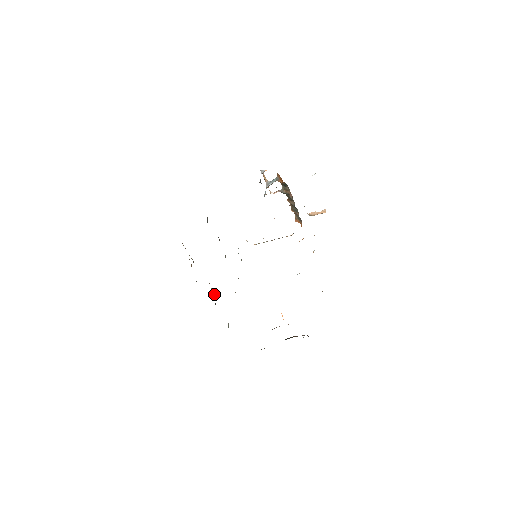
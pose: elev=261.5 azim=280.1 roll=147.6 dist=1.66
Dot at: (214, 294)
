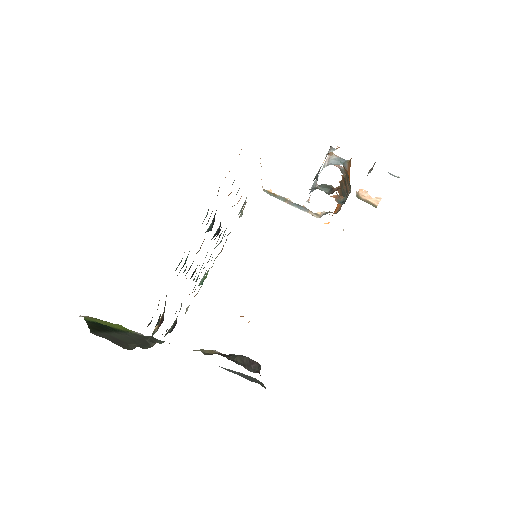
Dot at: (181, 304)
